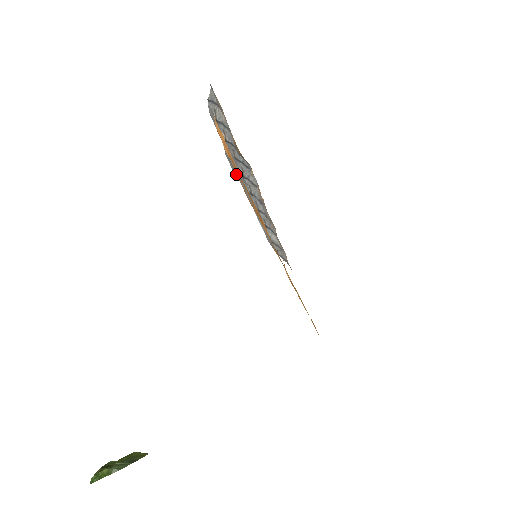
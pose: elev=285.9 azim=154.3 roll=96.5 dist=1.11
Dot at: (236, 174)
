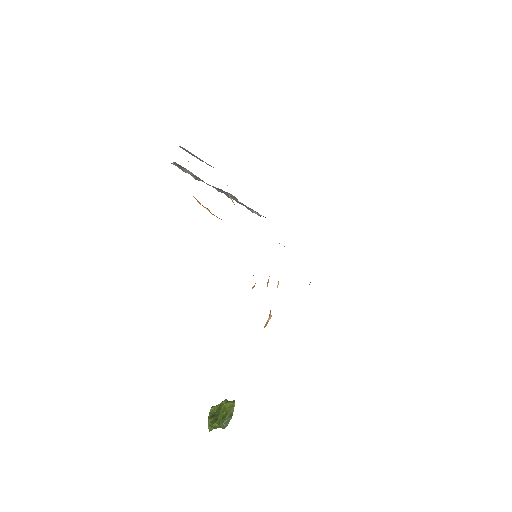
Dot at: (197, 158)
